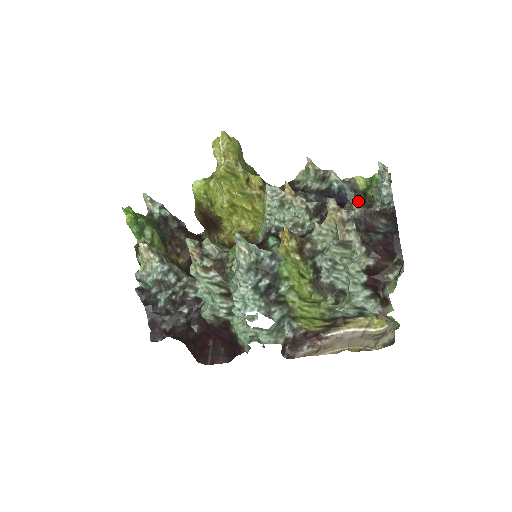
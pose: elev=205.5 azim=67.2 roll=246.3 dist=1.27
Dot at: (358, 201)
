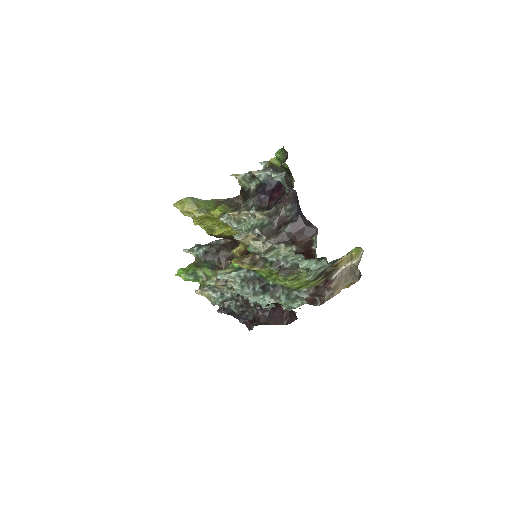
Dot at: (285, 176)
